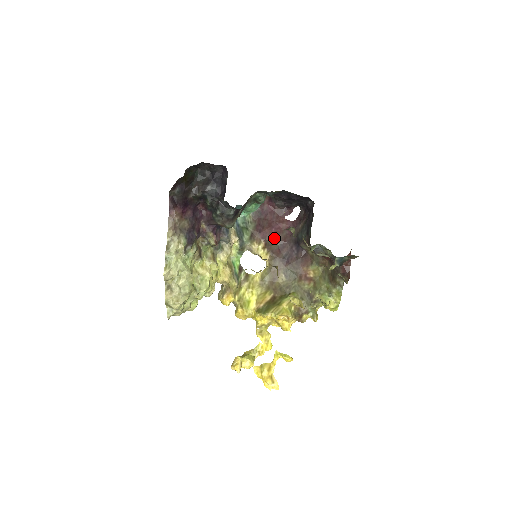
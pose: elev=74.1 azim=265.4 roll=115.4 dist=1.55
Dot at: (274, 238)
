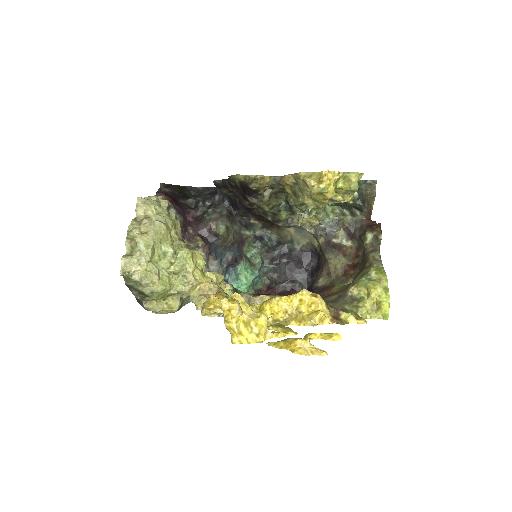
Dot at: occluded
